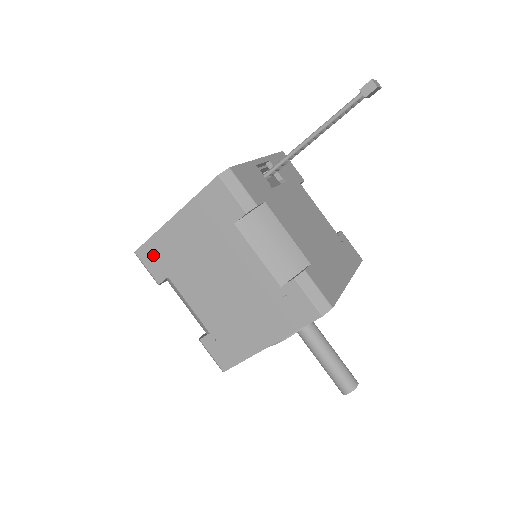
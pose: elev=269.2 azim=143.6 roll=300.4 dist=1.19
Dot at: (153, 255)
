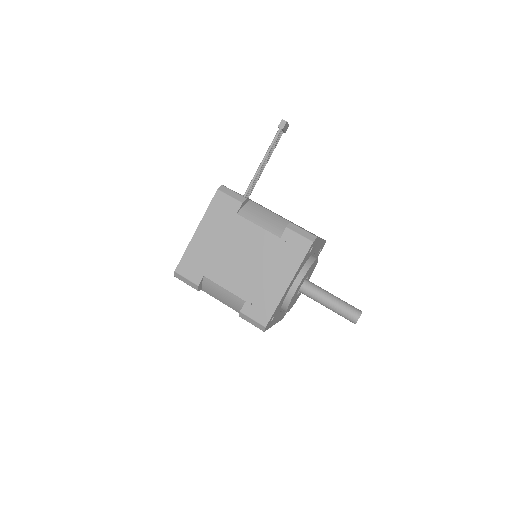
Dot at: (189, 266)
